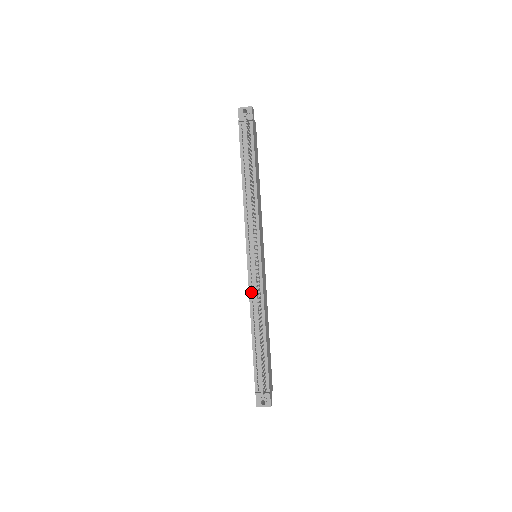
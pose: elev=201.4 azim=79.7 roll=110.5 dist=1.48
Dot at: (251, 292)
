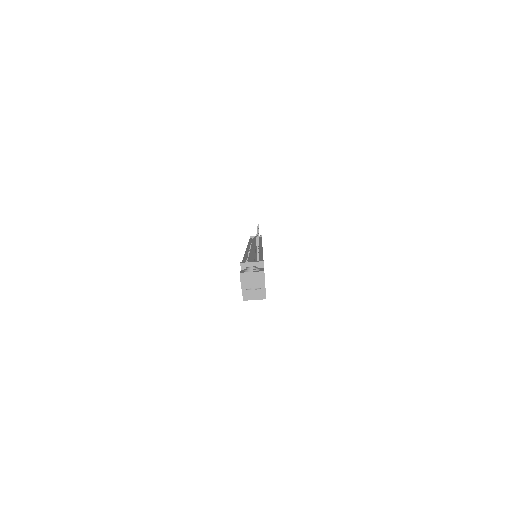
Dot at: occluded
